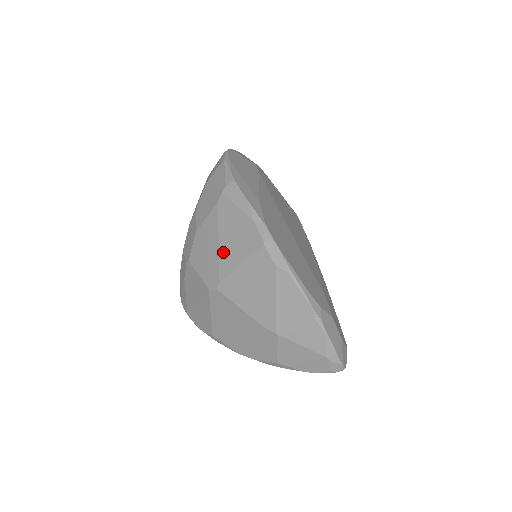
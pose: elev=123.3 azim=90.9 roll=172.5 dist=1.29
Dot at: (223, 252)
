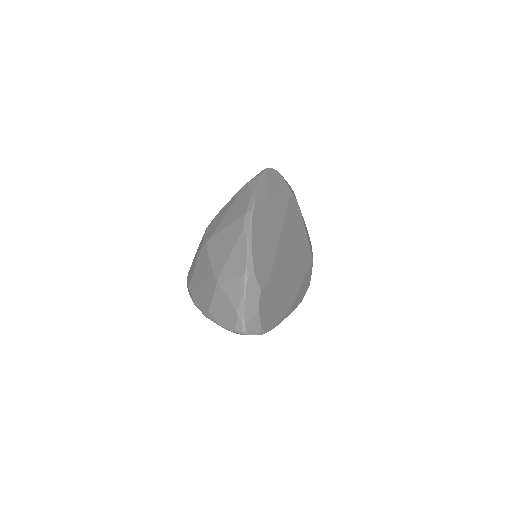
Dot at: (224, 218)
